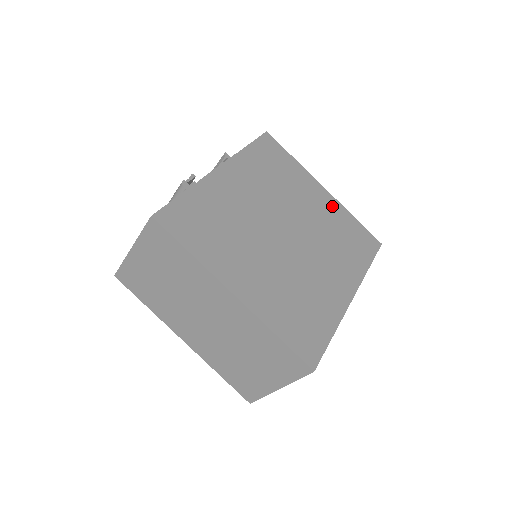
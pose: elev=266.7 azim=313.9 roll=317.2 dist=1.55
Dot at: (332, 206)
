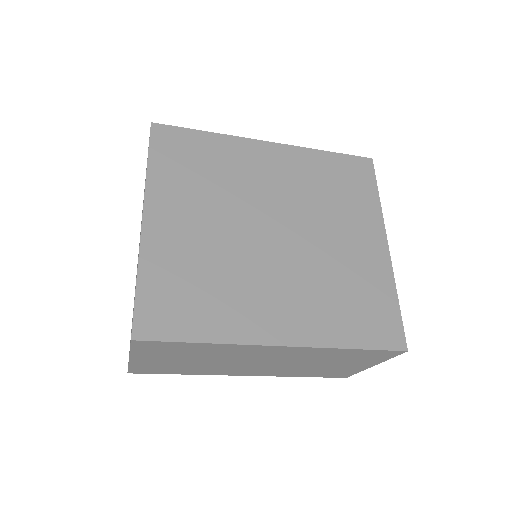
Dot at: (375, 263)
